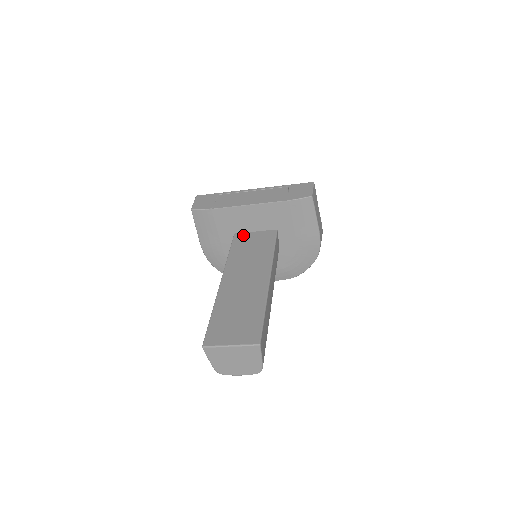
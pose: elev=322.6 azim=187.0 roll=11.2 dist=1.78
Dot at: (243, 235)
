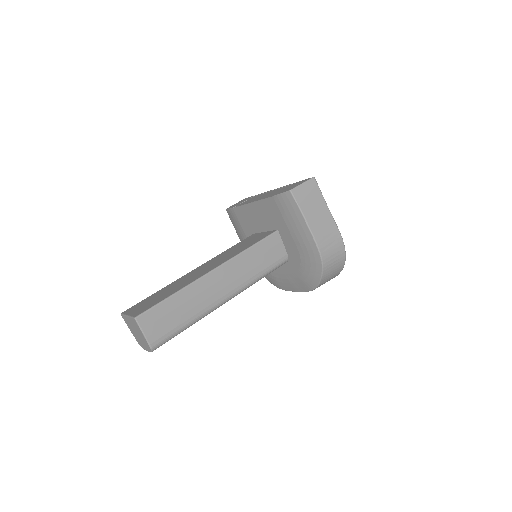
Dot at: (255, 235)
